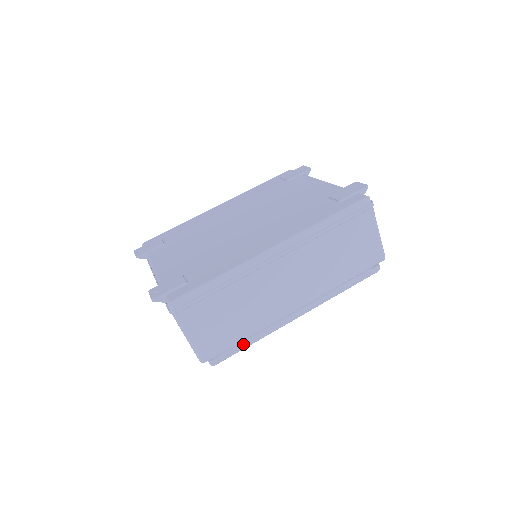
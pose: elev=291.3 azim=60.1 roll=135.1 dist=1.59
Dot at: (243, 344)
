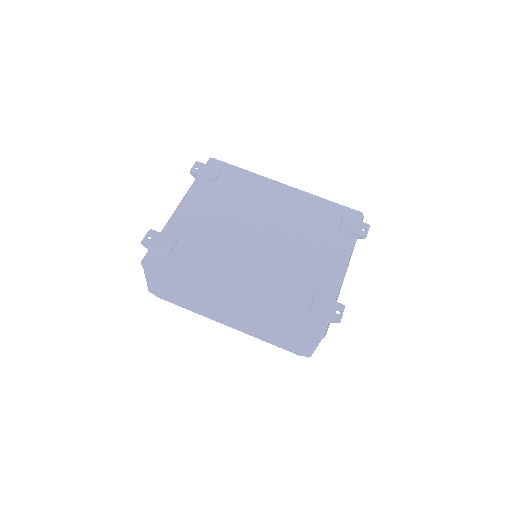
Dot at: occluded
